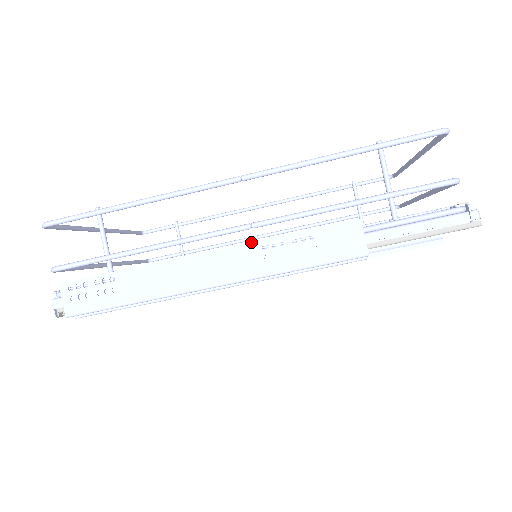
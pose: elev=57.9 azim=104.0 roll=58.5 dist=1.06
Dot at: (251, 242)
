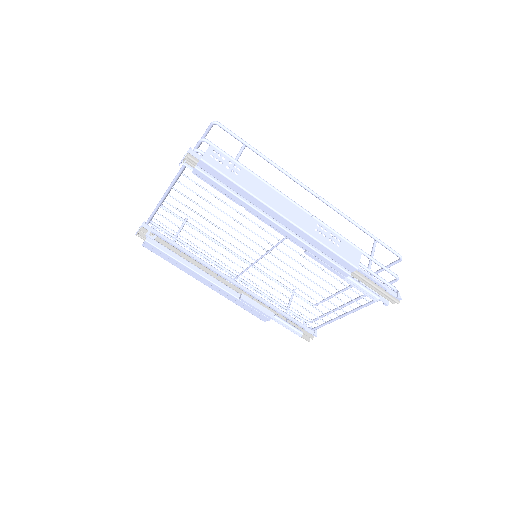
Dot at: (313, 218)
